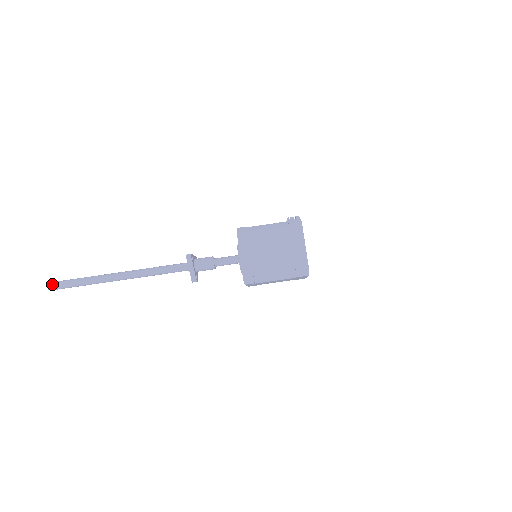
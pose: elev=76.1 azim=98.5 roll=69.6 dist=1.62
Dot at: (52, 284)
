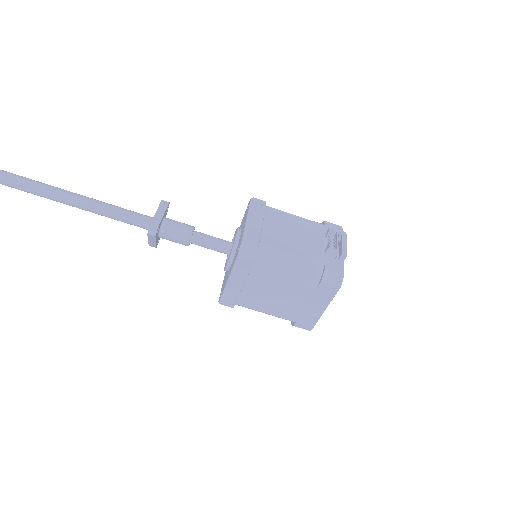
Dot at: out of frame
